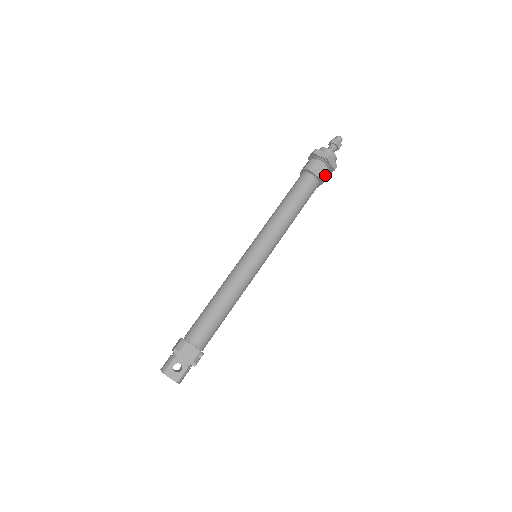
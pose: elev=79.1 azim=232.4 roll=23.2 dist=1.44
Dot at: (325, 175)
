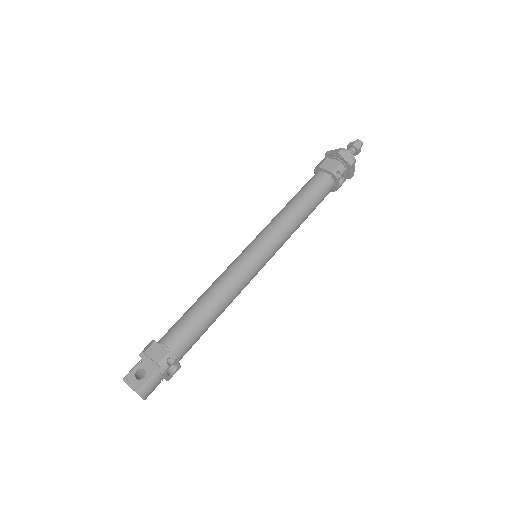
Dot at: (338, 169)
